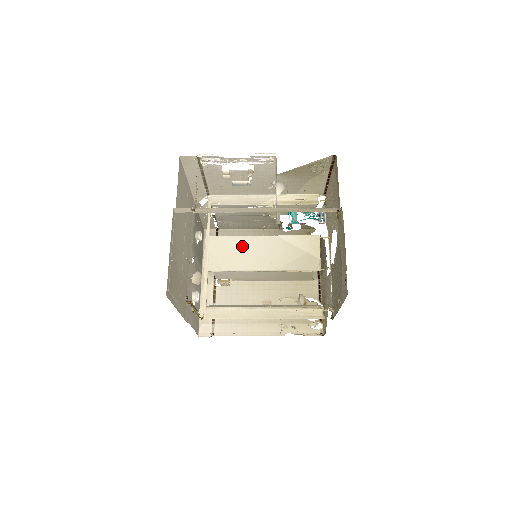
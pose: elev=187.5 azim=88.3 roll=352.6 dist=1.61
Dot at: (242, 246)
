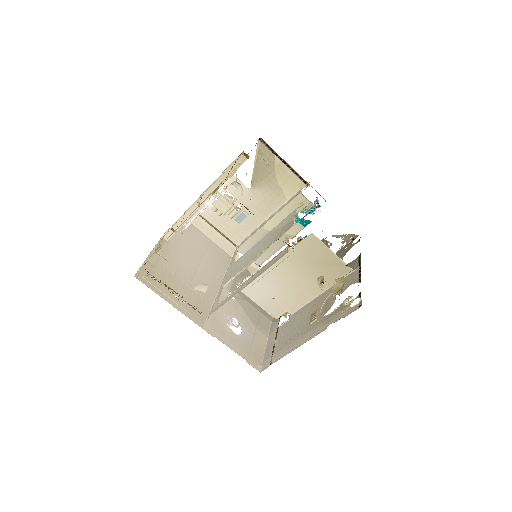
Dot at: (246, 256)
